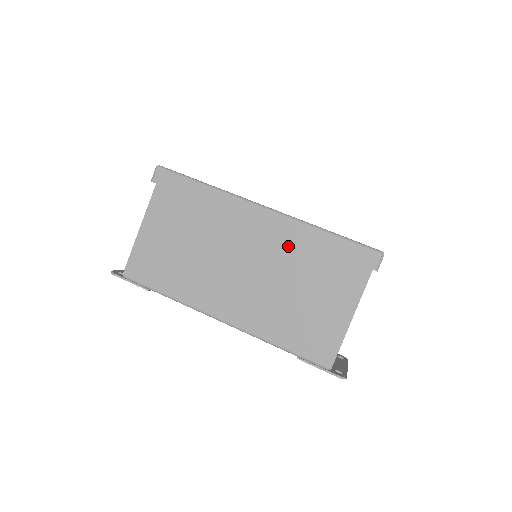
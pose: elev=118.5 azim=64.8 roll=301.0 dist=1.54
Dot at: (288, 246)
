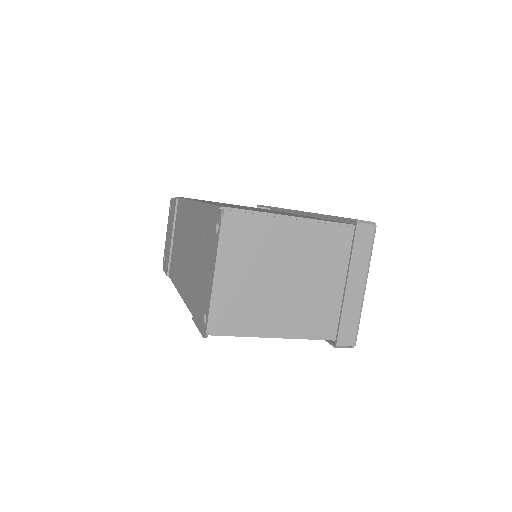
Dot at: occluded
